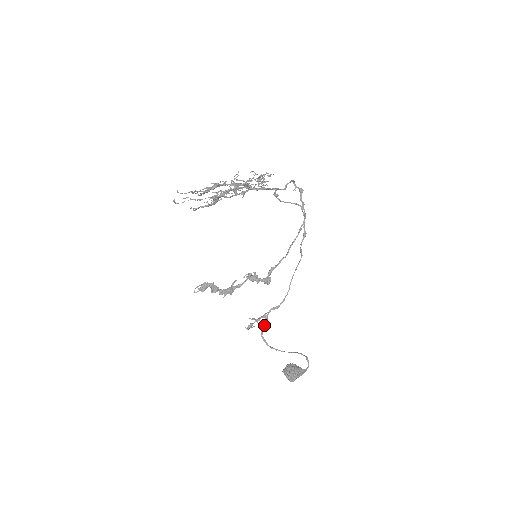
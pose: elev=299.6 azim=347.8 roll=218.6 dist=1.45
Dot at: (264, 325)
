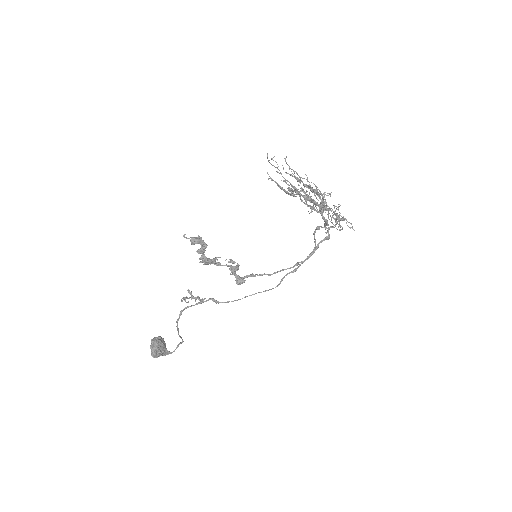
Dot at: (193, 305)
